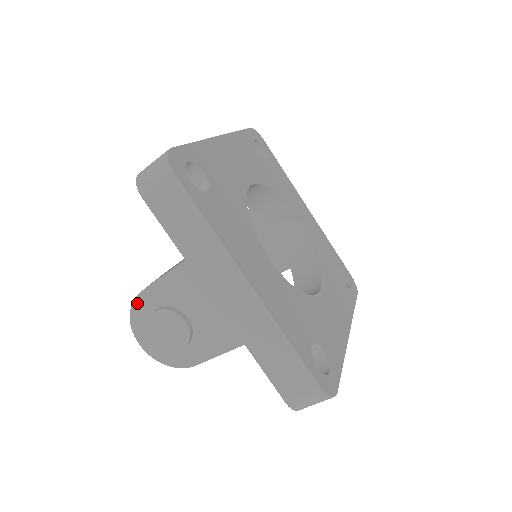
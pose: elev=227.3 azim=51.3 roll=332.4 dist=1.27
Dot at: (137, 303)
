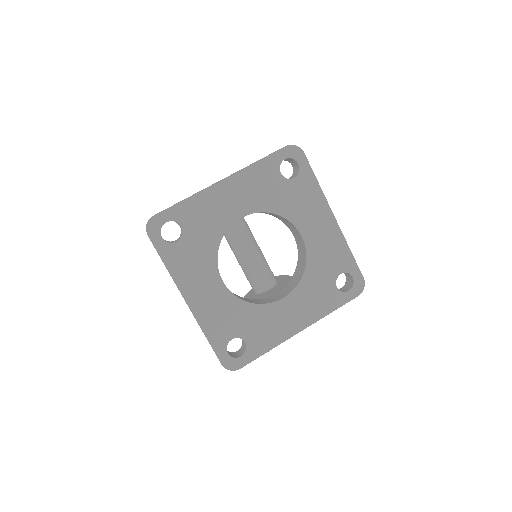
Dot at: occluded
